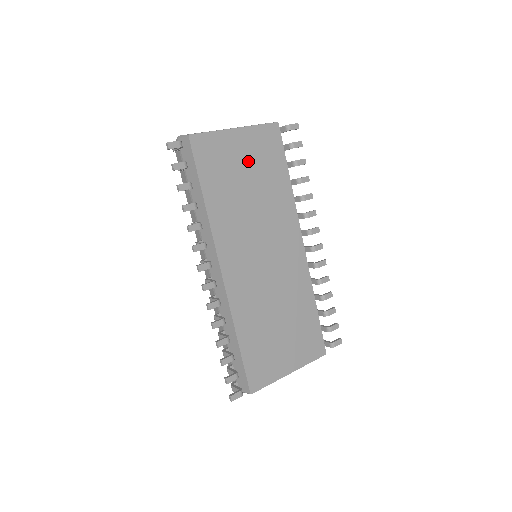
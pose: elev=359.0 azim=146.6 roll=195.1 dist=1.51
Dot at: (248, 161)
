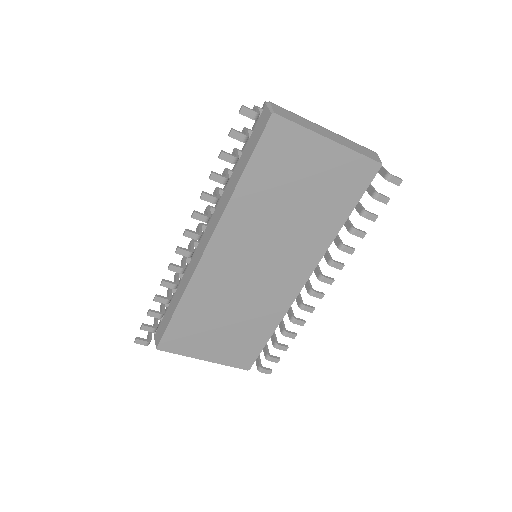
Dot at: (315, 178)
